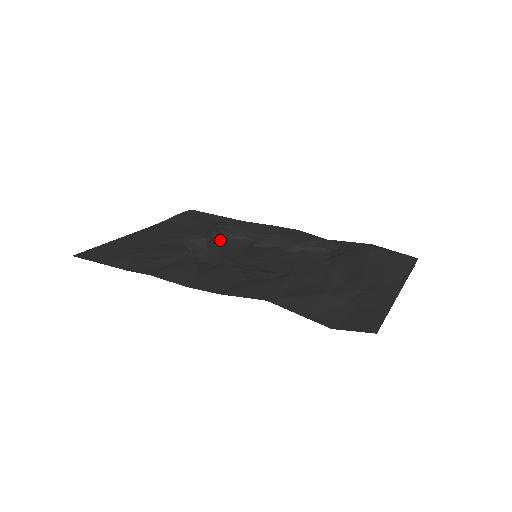
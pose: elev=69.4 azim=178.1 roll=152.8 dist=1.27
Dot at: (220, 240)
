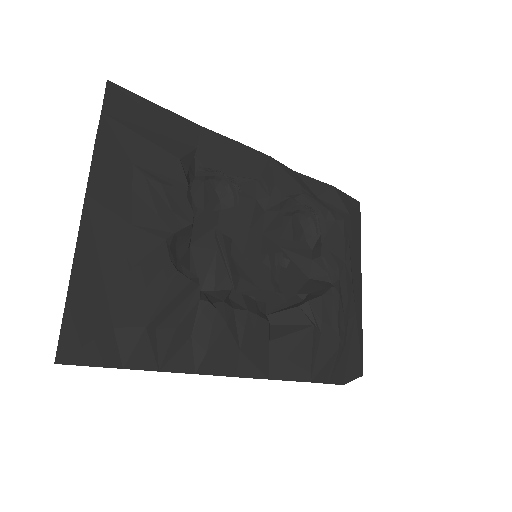
Dot at: (188, 192)
